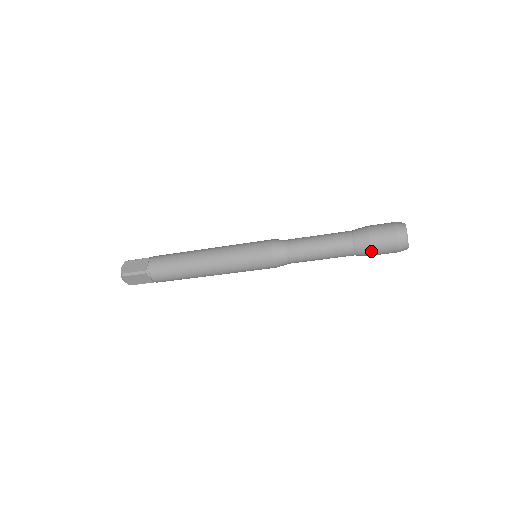
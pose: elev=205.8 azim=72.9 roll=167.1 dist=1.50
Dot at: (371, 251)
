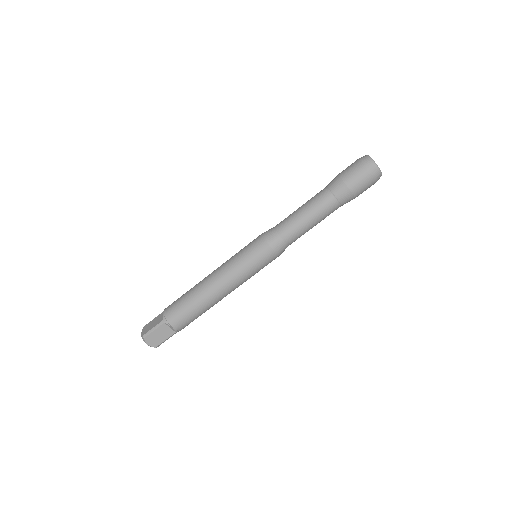
Dot at: (350, 190)
